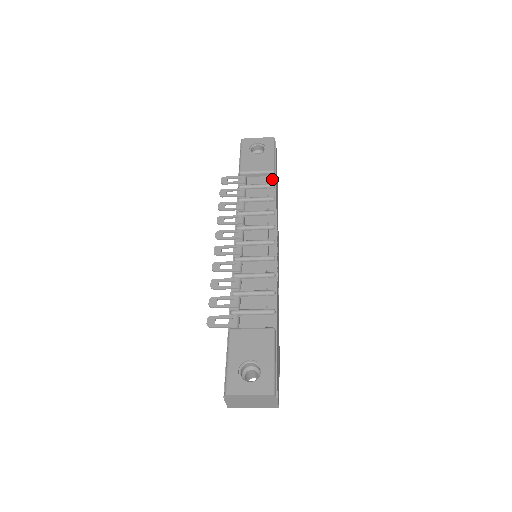
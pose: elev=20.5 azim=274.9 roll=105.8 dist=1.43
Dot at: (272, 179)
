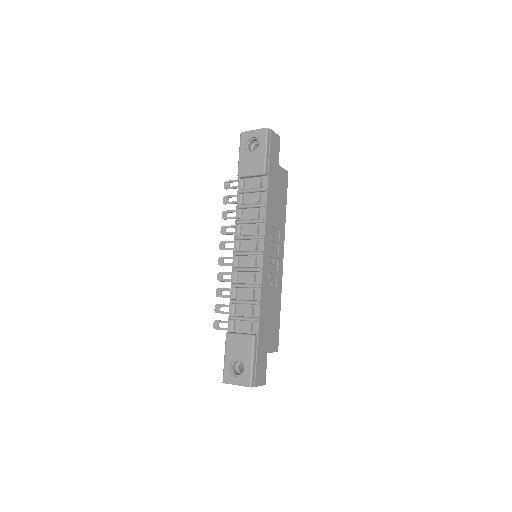
Dot at: (264, 180)
